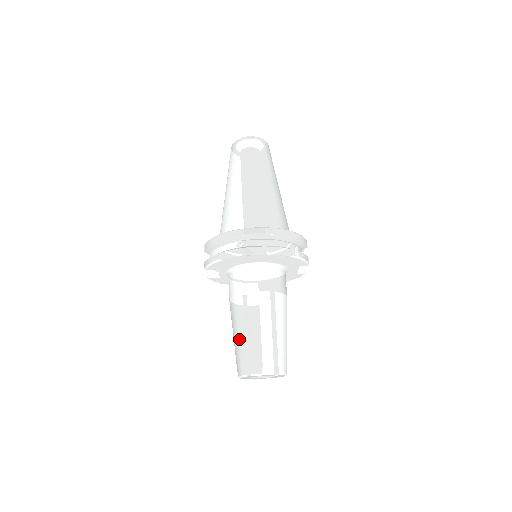
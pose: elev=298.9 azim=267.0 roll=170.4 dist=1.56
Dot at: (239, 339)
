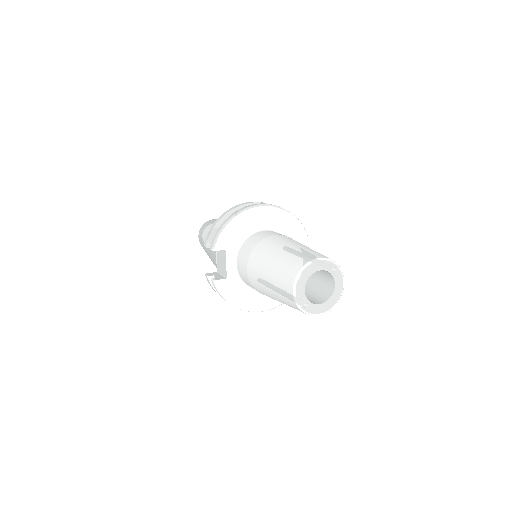
Dot at: (276, 261)
